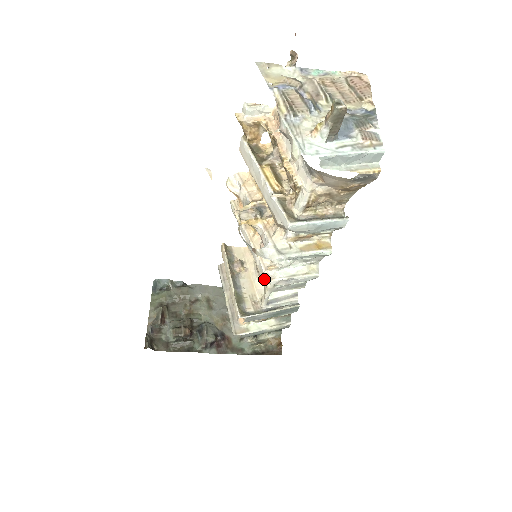
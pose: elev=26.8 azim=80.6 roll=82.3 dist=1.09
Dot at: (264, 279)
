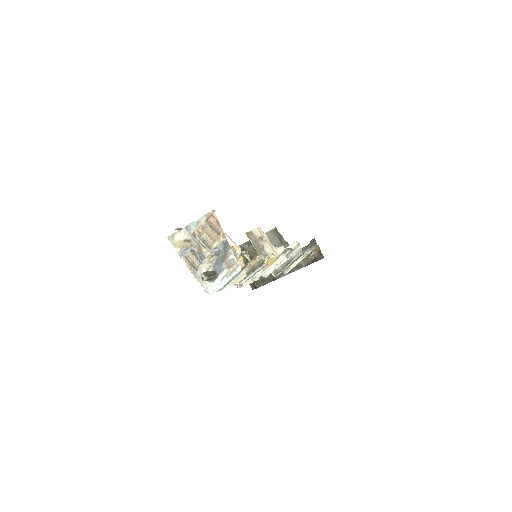
Dot at: occluded
